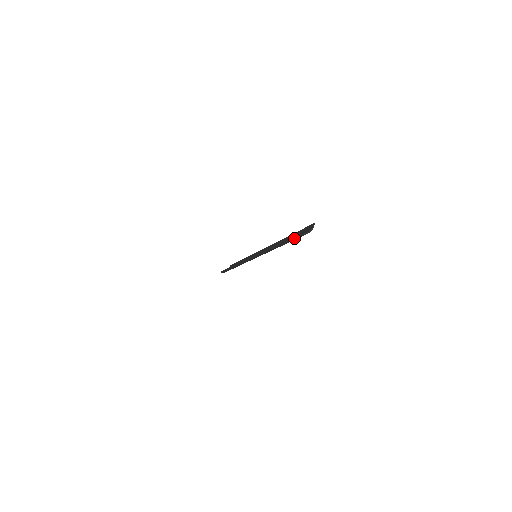
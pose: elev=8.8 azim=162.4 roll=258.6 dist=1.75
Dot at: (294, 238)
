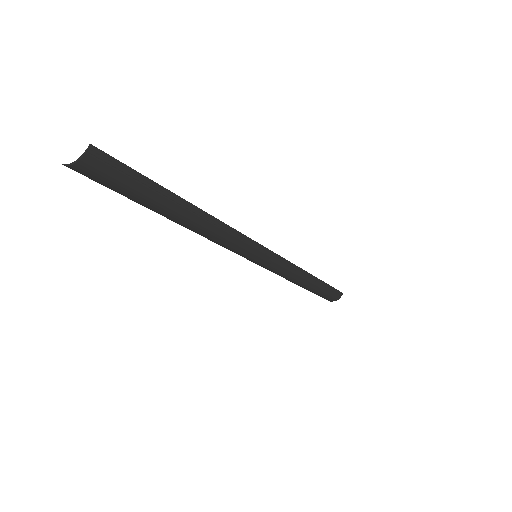
Dot at: (100, 183)
